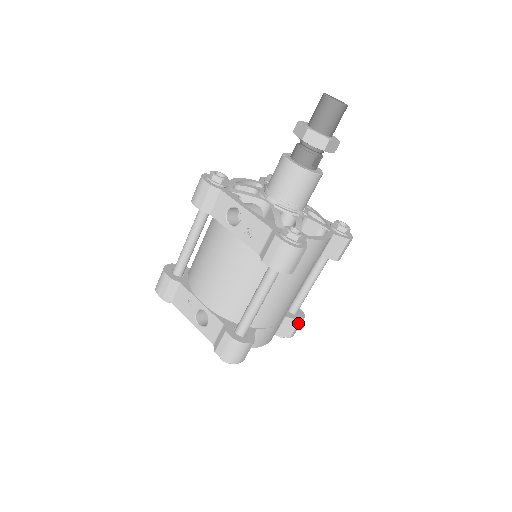
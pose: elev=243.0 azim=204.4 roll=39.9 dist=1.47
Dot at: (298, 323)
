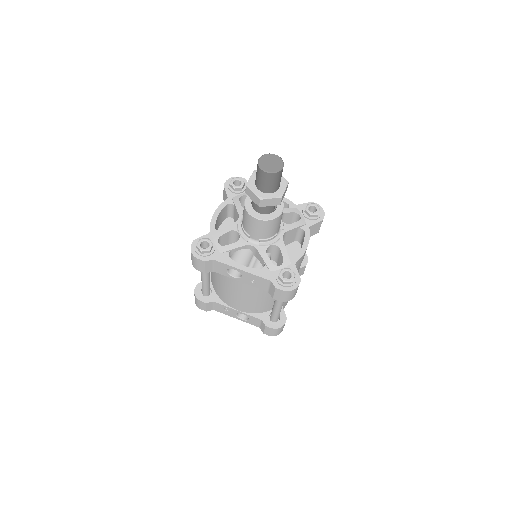
Dot at: (305, 267)
